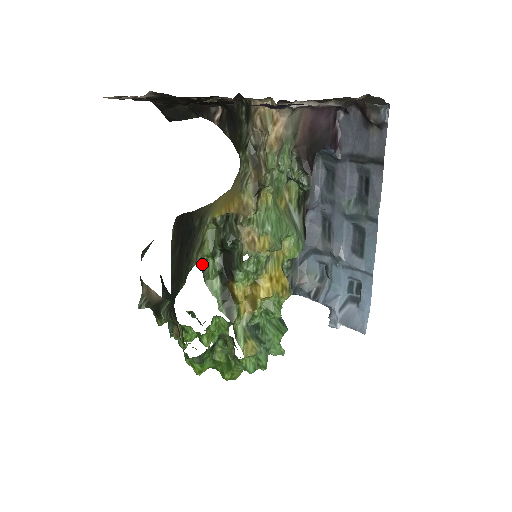
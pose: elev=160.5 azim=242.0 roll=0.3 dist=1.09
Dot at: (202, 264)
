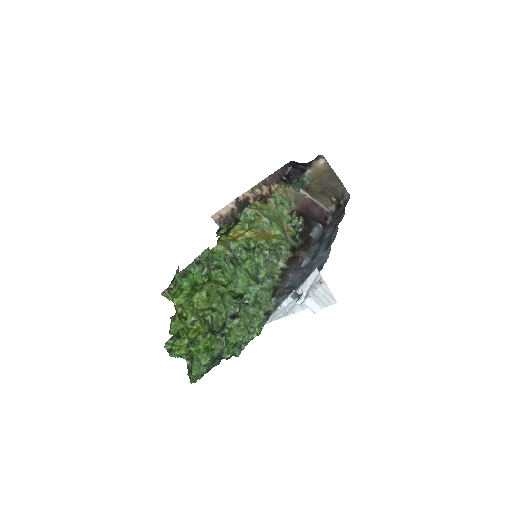
Dot at: (220, 228)
